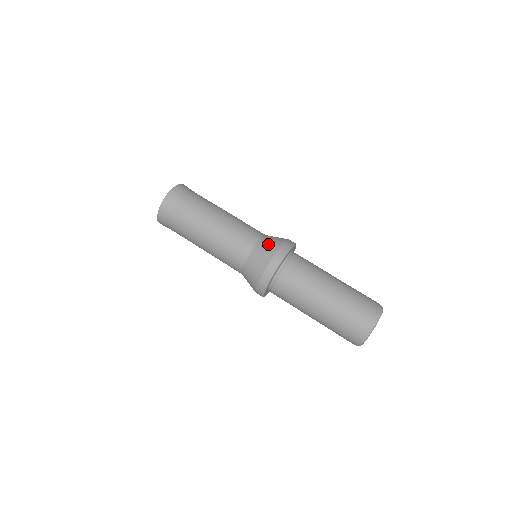
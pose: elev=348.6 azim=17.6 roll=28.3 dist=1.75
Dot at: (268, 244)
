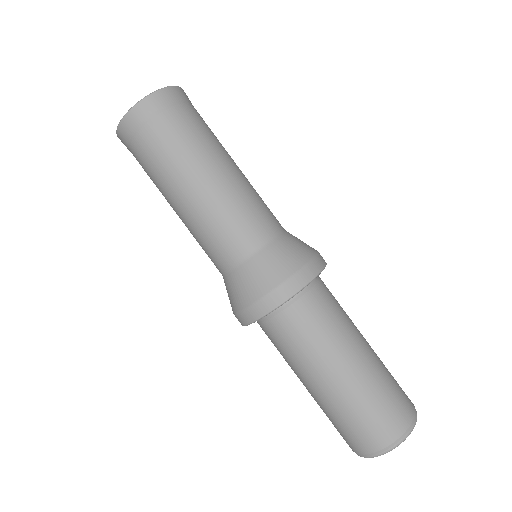
Dot at: (263, 269)
